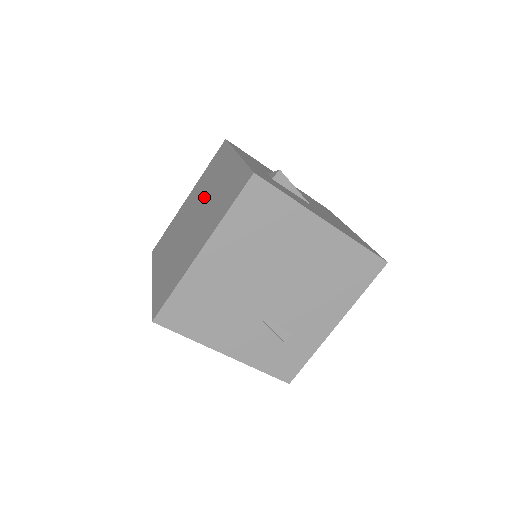
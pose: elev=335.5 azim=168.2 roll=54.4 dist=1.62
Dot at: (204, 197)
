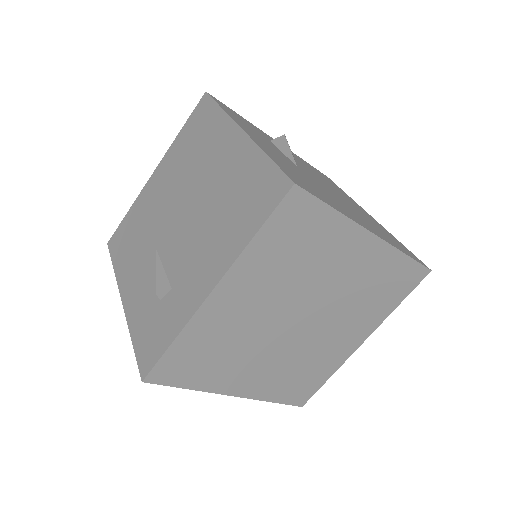
Dot at: occluded
